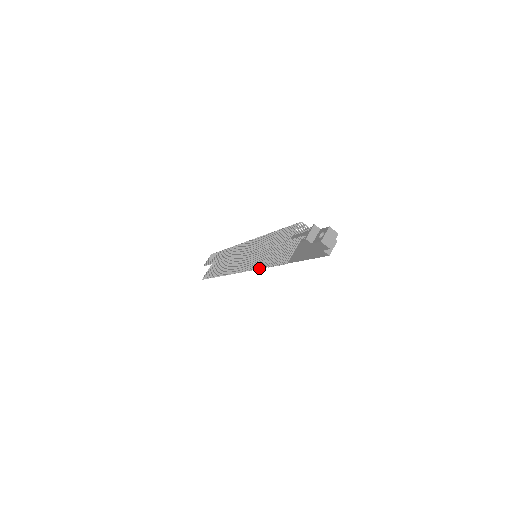
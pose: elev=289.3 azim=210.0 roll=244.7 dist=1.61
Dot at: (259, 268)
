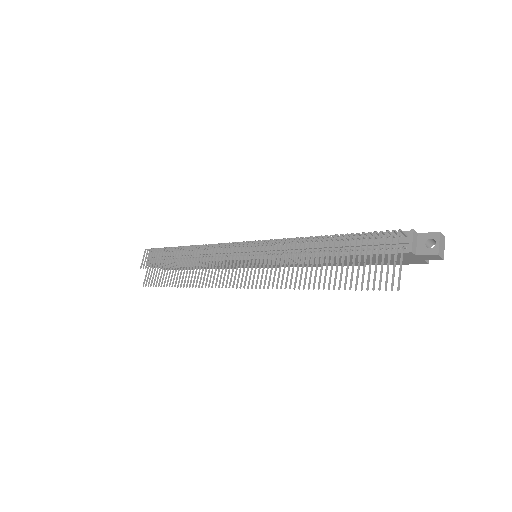
Dot at: (318, 288)
